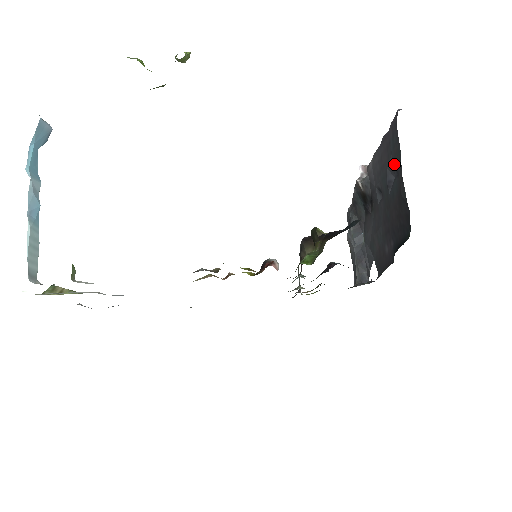
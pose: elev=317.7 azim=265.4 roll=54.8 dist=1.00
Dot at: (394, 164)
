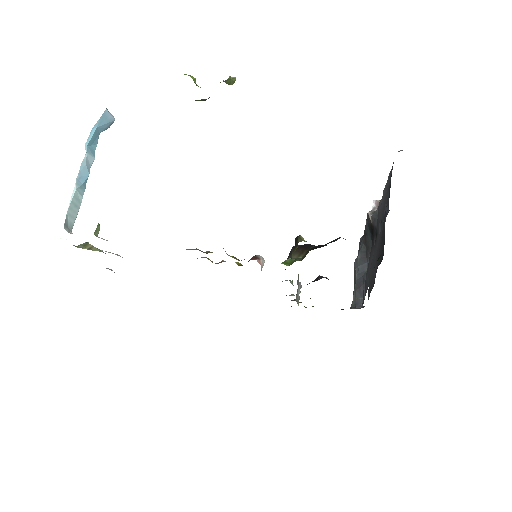
Dot at: occluded
